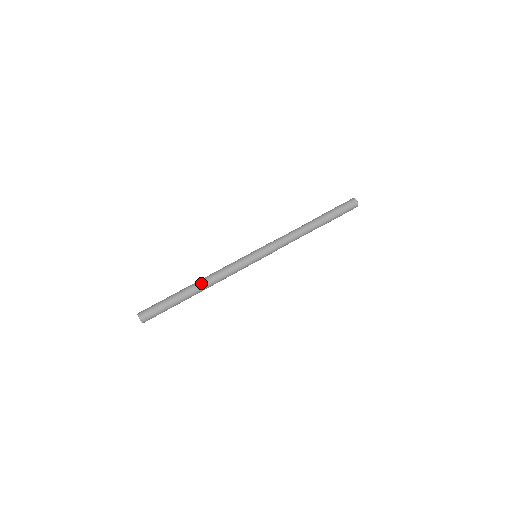
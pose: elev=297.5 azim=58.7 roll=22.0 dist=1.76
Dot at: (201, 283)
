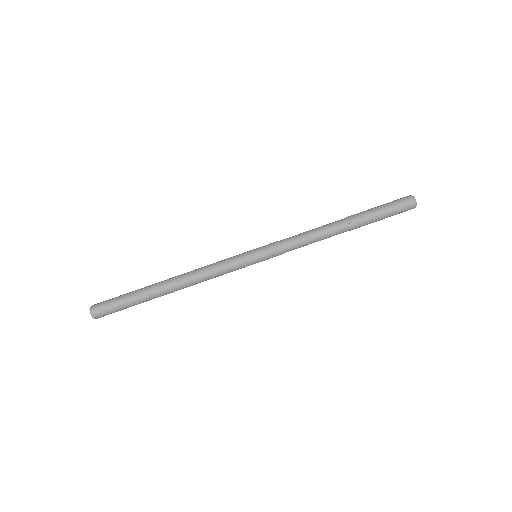
Dot at: (176, 284)
